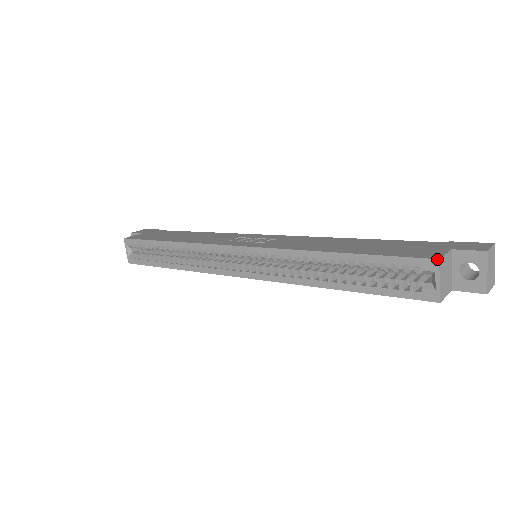
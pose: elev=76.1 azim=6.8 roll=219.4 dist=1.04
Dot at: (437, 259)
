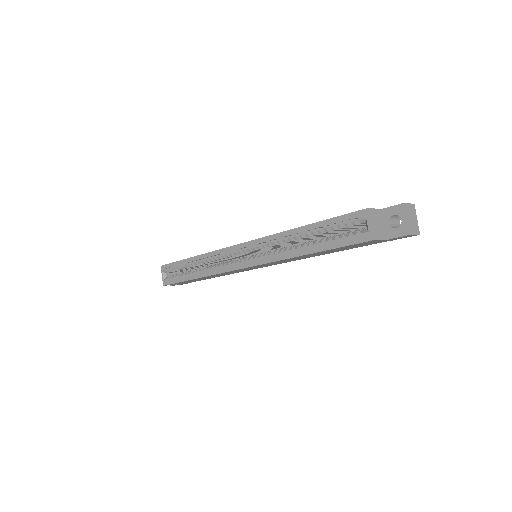
Dot at: (366, 208)
